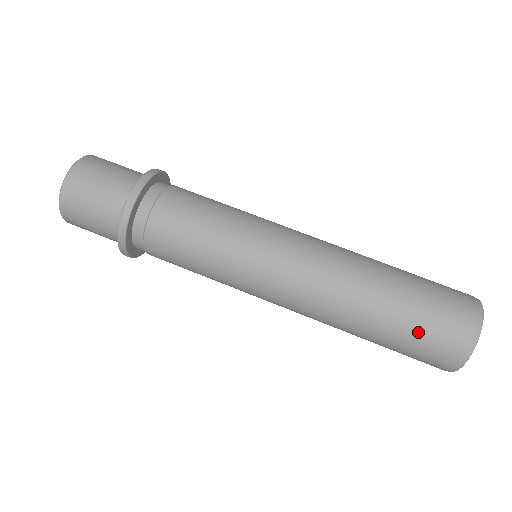
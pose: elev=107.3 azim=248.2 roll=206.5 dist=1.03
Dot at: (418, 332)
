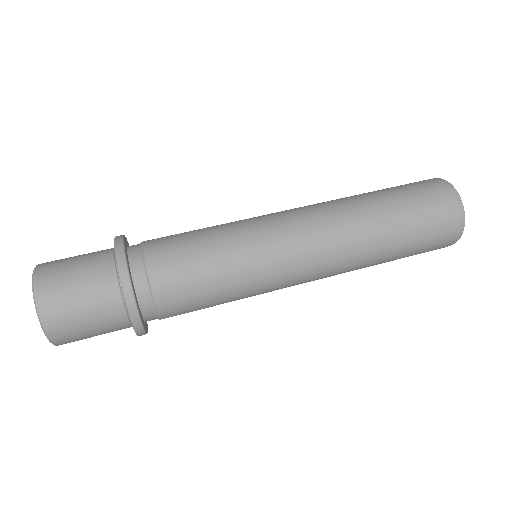
Dot at: (423, 235)
